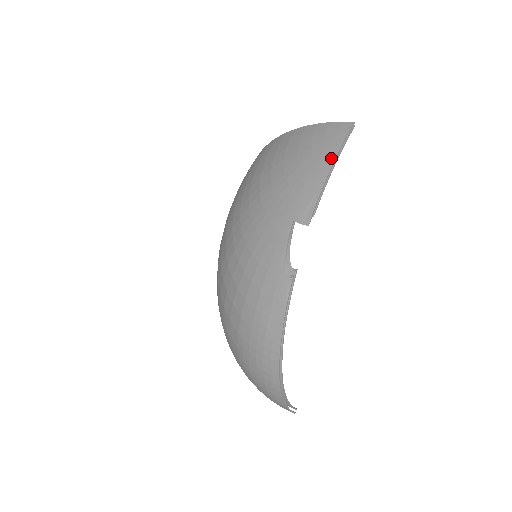
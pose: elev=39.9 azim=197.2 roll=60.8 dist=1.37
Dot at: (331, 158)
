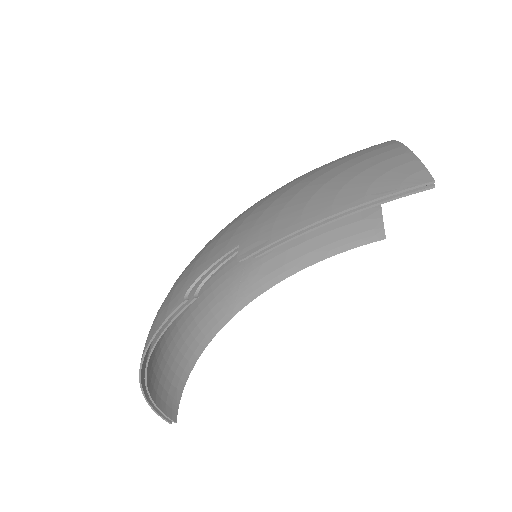
Dot at: (343, 205)
